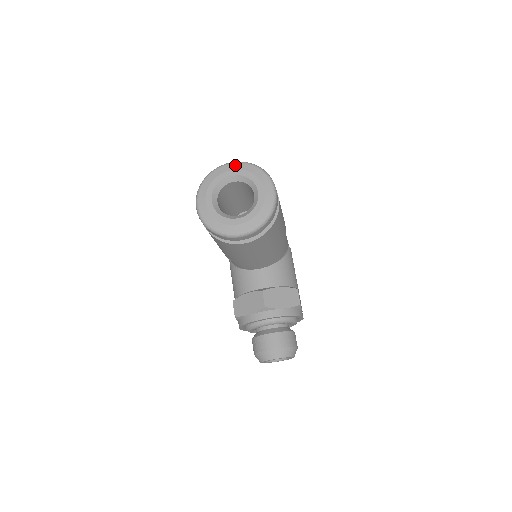
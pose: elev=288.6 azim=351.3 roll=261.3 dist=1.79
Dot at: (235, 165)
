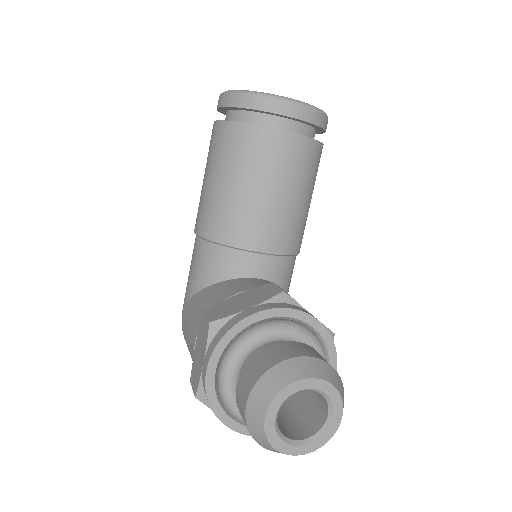
Dot at: occluded
